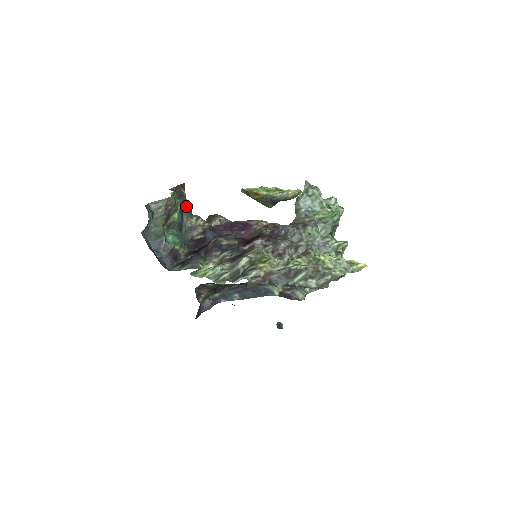
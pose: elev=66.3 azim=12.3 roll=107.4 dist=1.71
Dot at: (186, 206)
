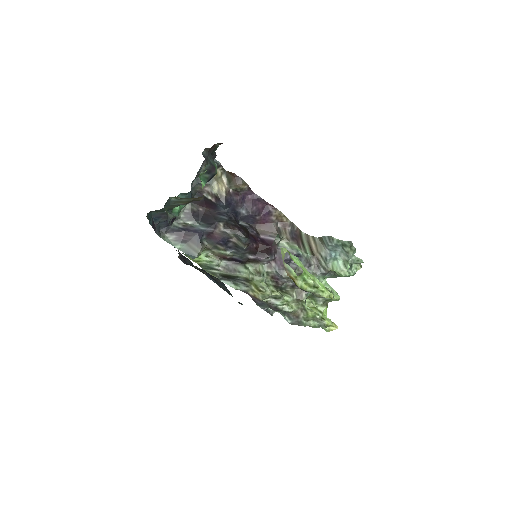
Dot at: (212, 155)
